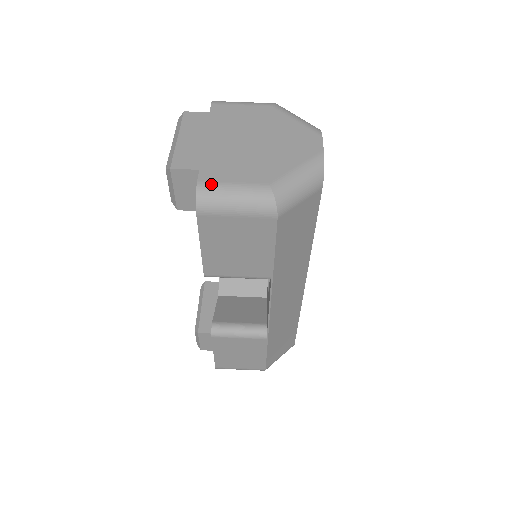
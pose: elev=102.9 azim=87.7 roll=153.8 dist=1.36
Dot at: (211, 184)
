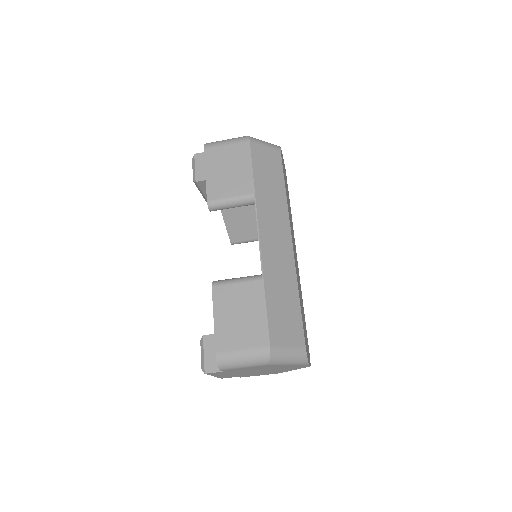
Dot at: occluded
